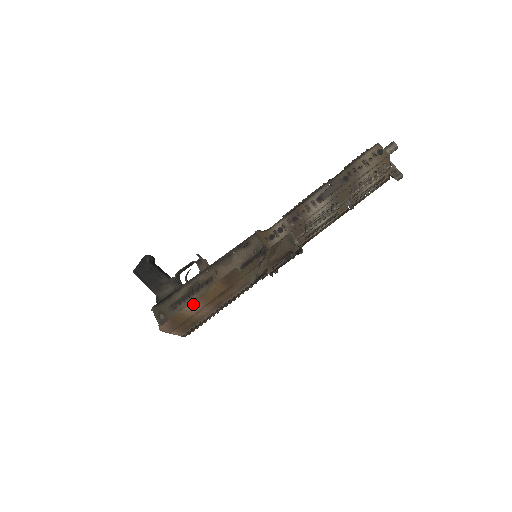
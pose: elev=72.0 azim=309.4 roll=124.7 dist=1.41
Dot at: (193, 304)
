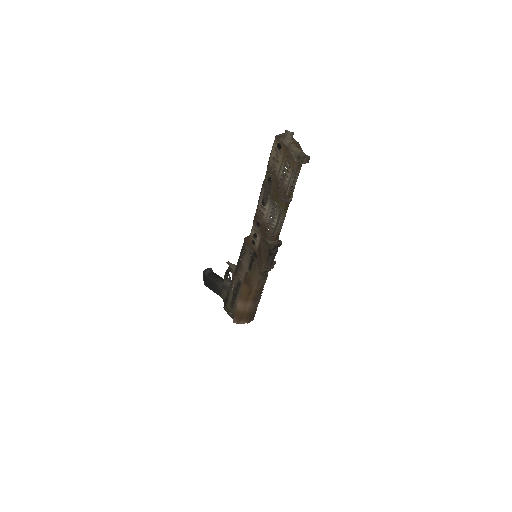
Dot at: (239, 303)
